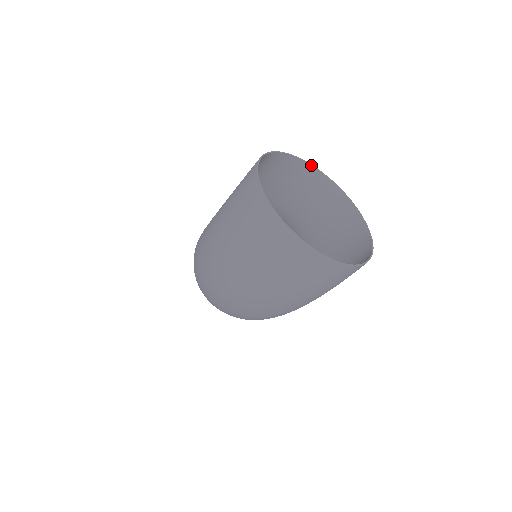
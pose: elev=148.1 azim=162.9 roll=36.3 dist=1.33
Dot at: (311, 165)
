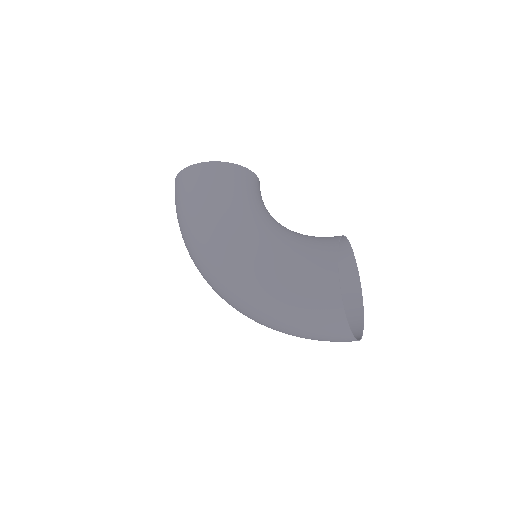
Dot at: (343, 236)
